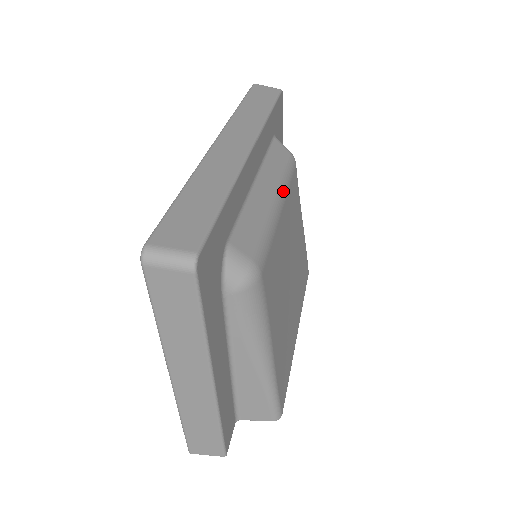
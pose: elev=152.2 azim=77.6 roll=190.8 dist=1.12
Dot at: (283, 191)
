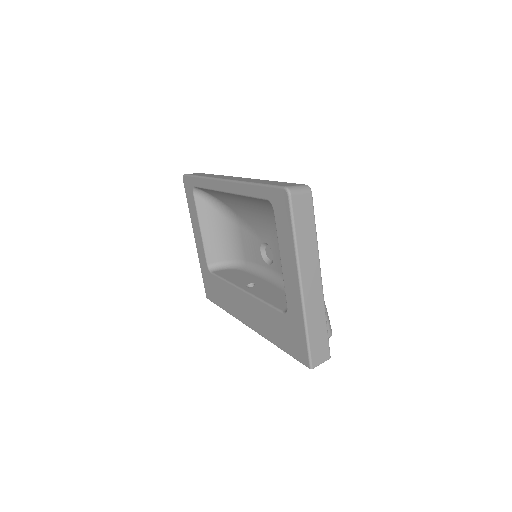
Dot at: occluded
